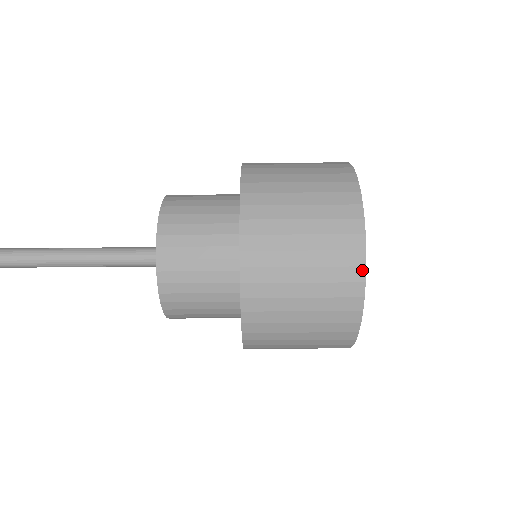
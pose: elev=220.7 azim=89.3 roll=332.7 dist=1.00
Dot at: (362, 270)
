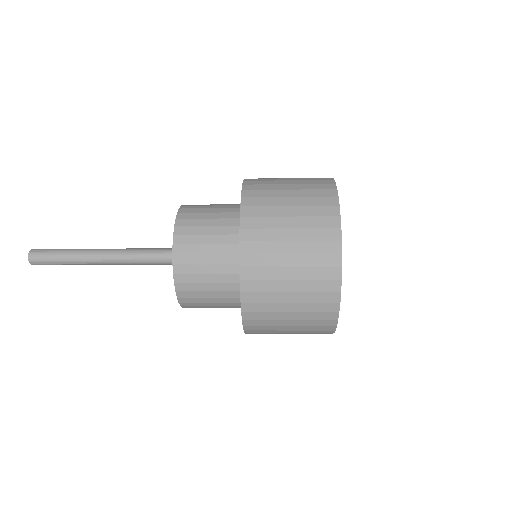
Dot at: (337, 305)
